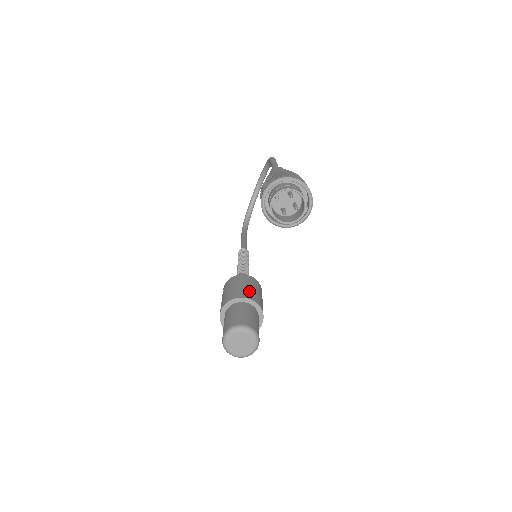
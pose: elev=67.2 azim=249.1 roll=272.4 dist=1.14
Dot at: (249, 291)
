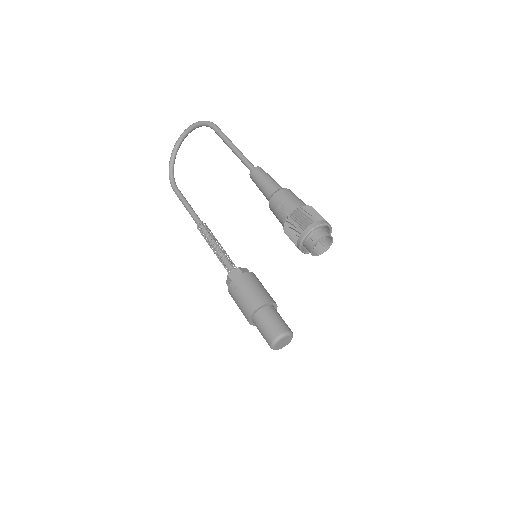
Dot at: (266, 293)
